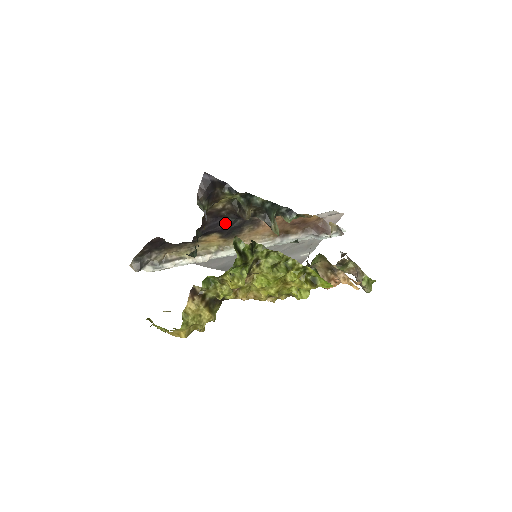
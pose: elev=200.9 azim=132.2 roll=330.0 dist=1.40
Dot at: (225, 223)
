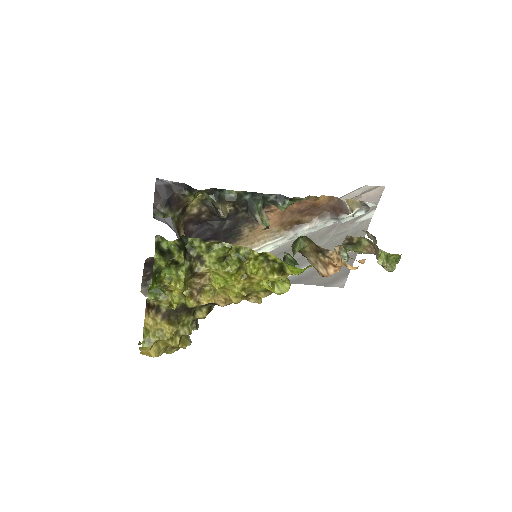
Dot at: (212, 228)
